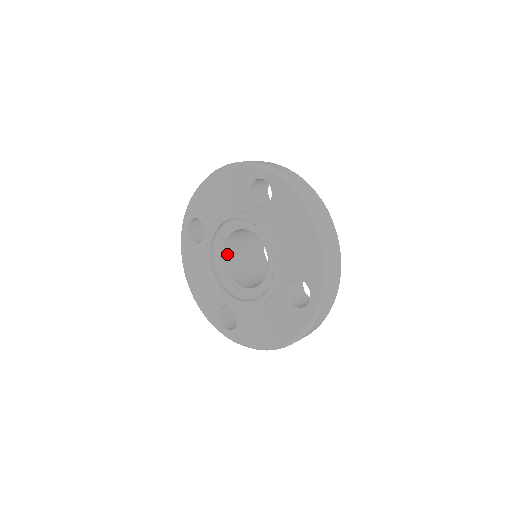
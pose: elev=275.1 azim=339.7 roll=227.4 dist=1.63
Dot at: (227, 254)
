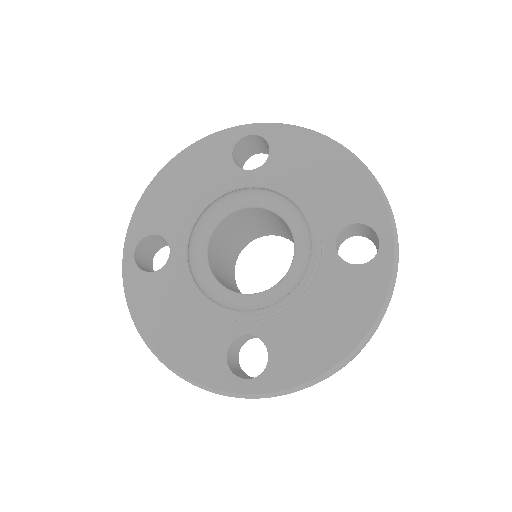
Dot at: (212, 267)
